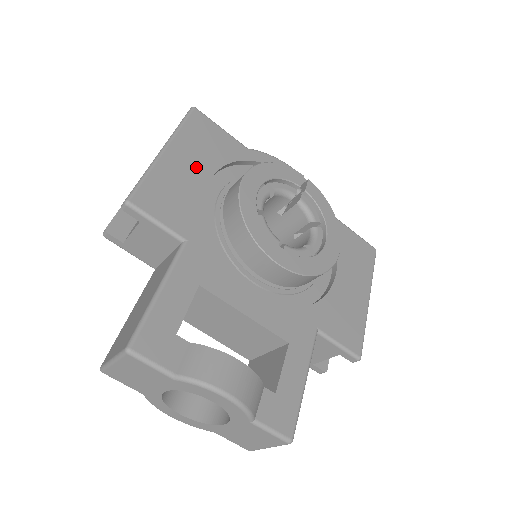
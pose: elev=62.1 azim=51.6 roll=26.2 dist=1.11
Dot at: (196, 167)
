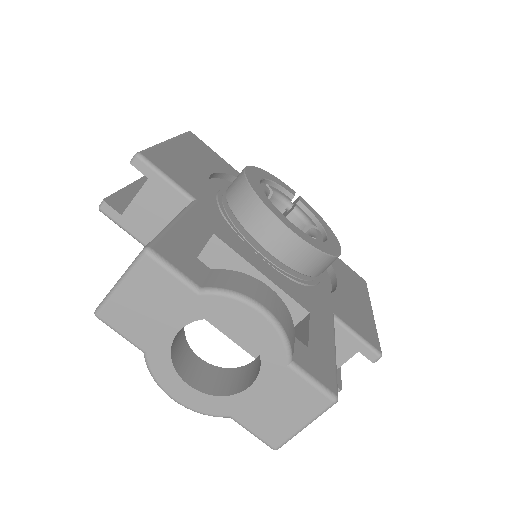
Dot at: (197, 162)
